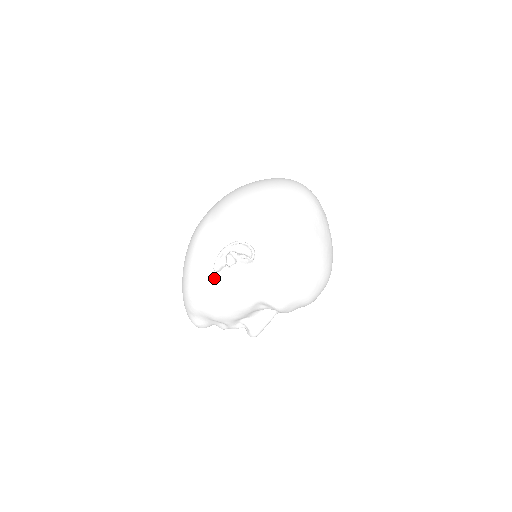
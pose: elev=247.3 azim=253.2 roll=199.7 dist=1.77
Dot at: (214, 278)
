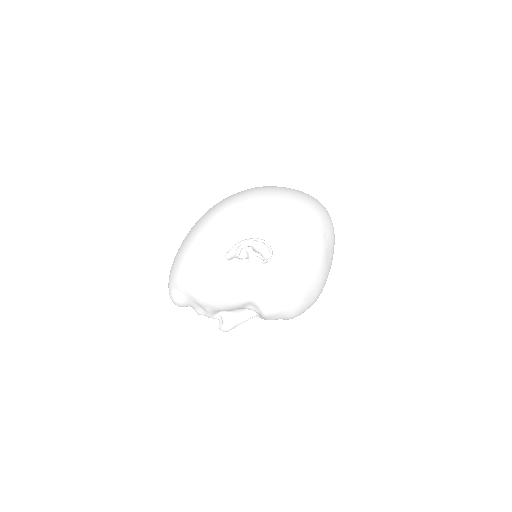
Dot at: (221, 264)
